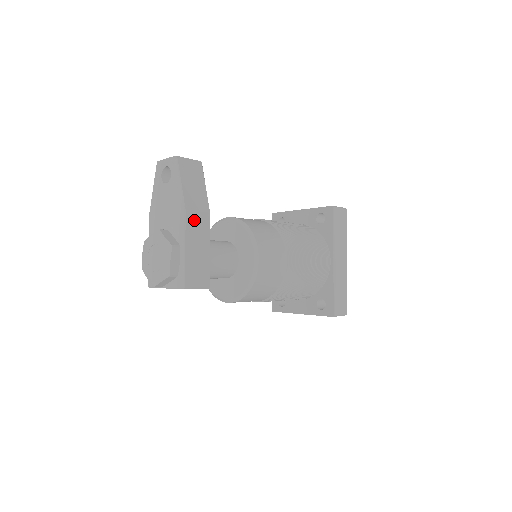
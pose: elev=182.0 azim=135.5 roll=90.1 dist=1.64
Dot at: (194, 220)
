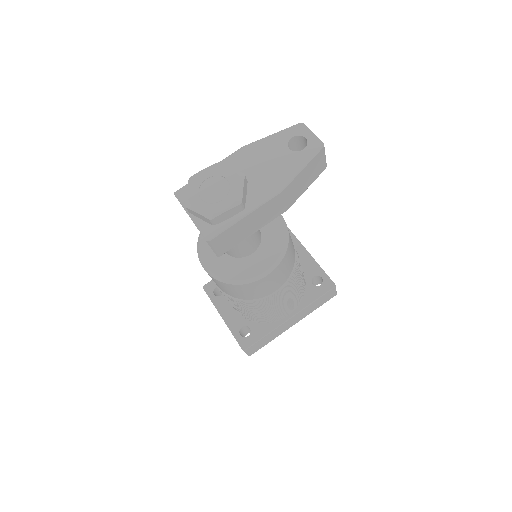
Dot at: (276, 204)
